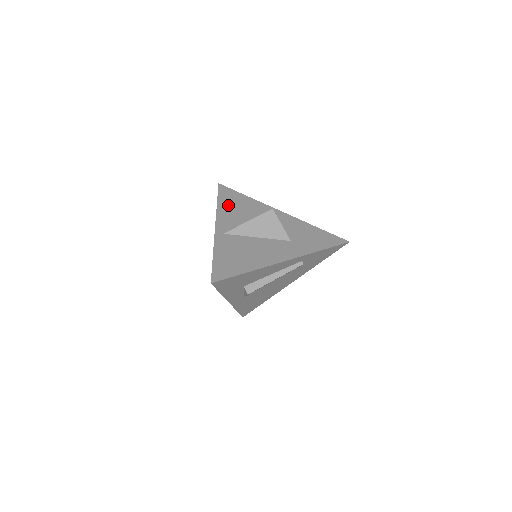
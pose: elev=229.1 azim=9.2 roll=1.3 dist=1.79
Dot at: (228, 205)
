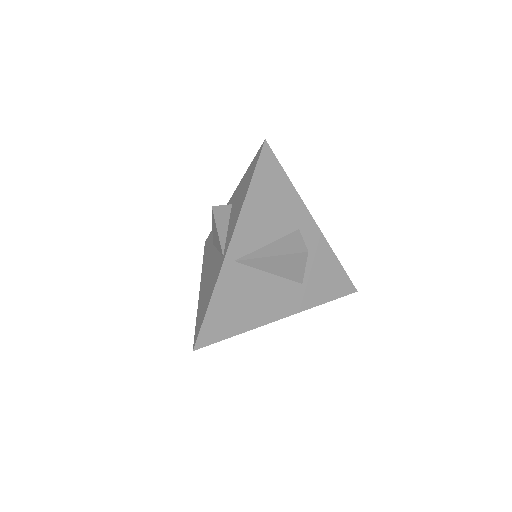
Dot at: (260, 199)
